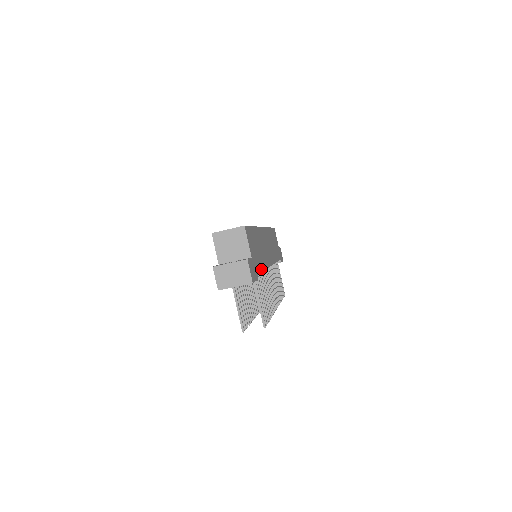
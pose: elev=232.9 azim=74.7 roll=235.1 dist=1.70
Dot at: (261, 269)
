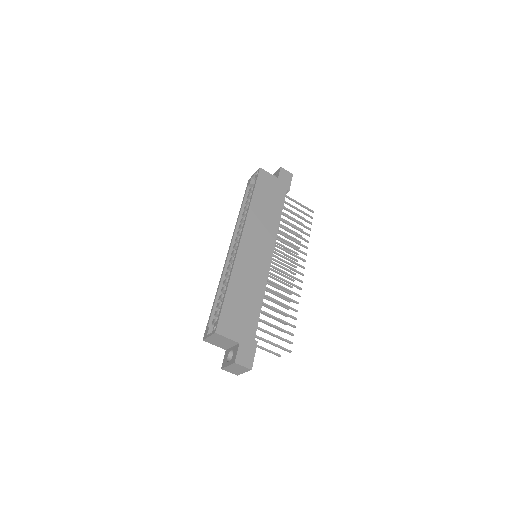
Dot at: (258, 314)
